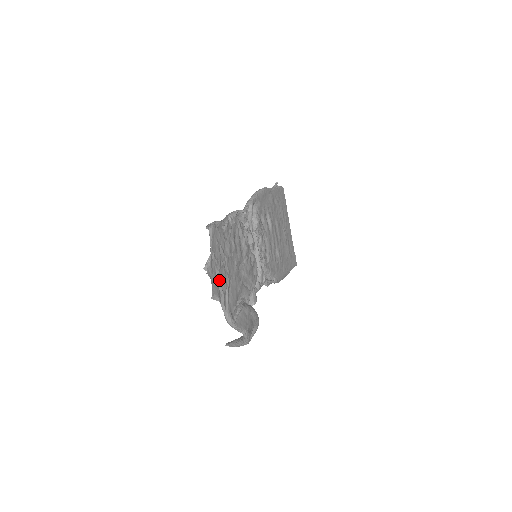
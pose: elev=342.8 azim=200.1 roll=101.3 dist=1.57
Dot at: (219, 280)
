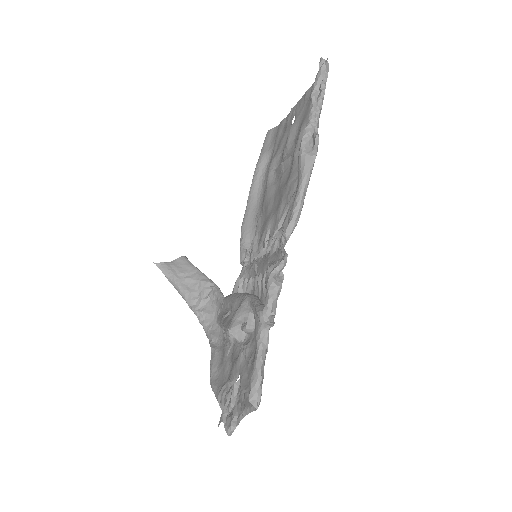
Dot at: occluded
